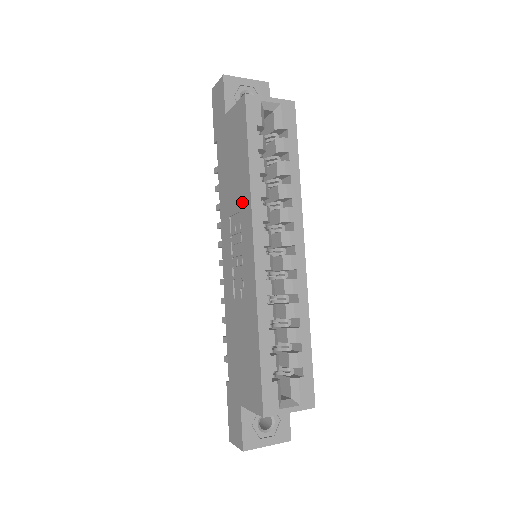
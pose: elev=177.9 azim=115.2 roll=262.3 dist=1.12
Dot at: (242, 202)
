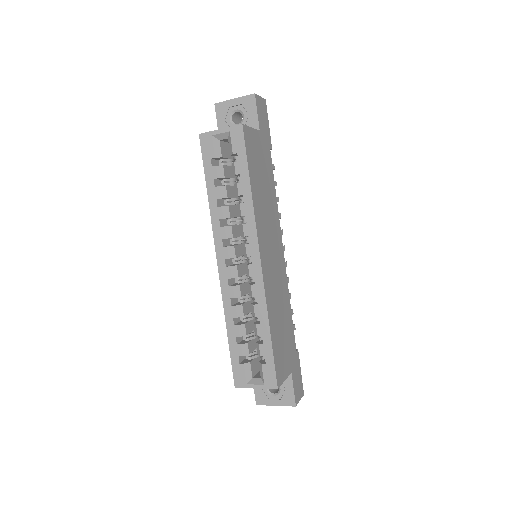
Dot at: occluded
